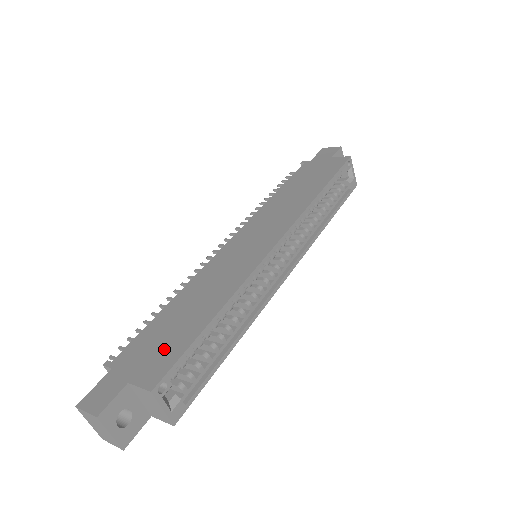
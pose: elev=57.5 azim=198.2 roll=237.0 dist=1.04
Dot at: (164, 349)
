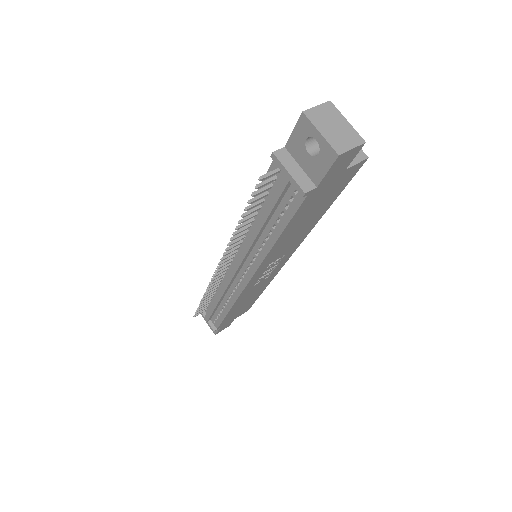
Dot at: occluded
